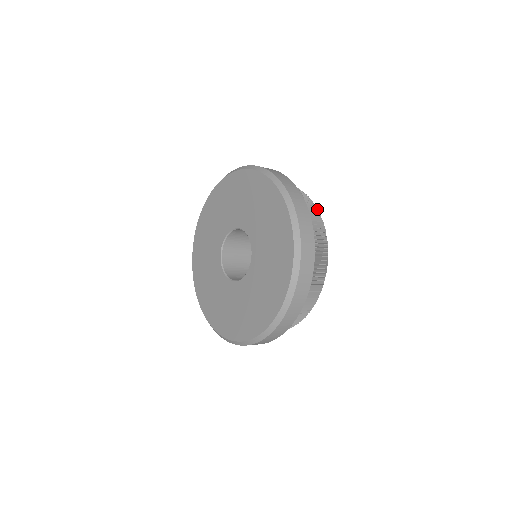
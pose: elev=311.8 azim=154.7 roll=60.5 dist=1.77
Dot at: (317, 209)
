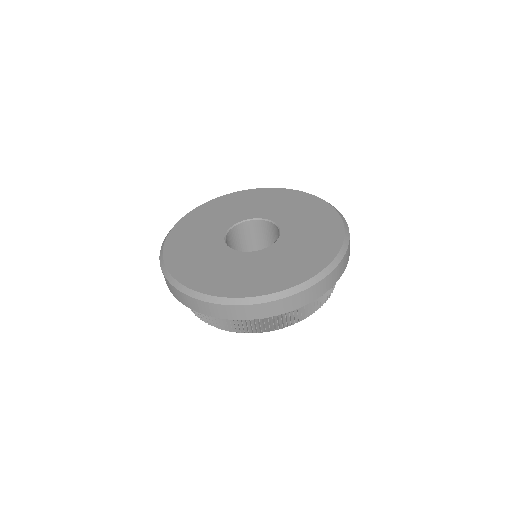
Dot at: occluded
